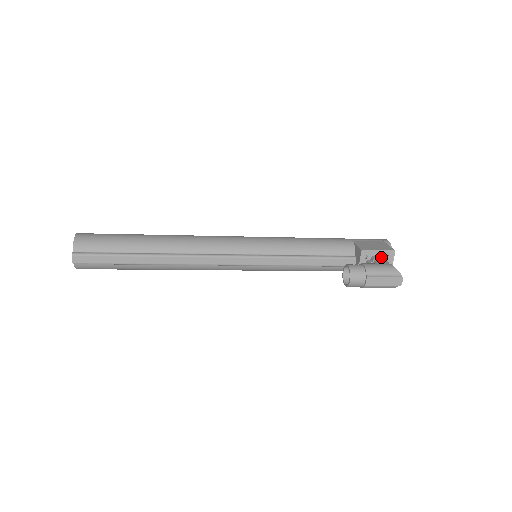
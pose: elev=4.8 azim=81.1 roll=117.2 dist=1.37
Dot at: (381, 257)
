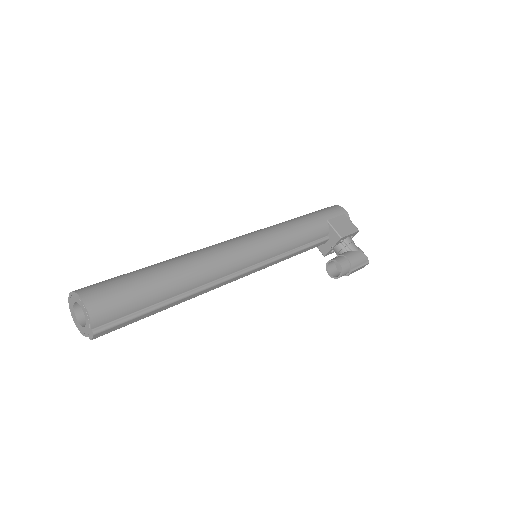
Dot at: (351, 240)
